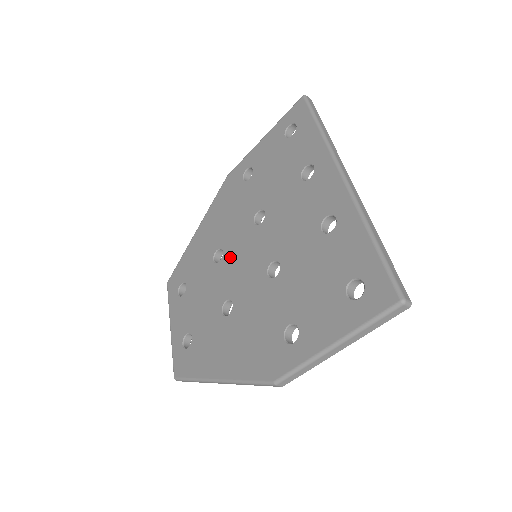
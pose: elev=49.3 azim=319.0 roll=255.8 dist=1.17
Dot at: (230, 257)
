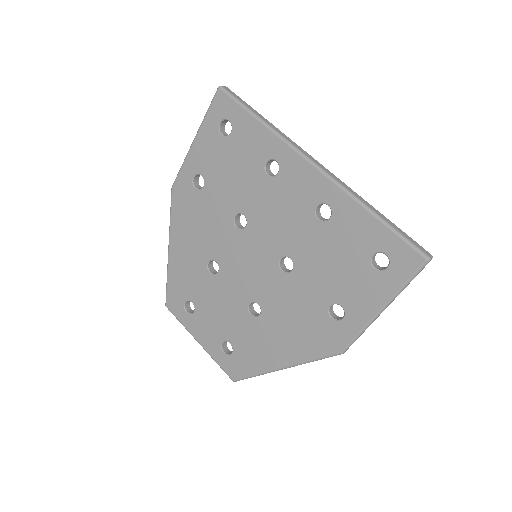
Dot at: (229, 265)
